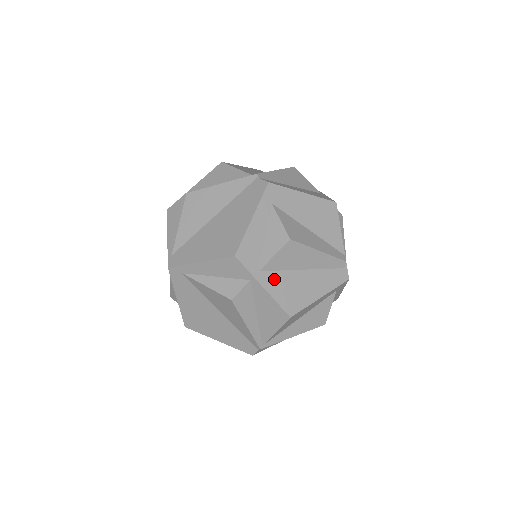
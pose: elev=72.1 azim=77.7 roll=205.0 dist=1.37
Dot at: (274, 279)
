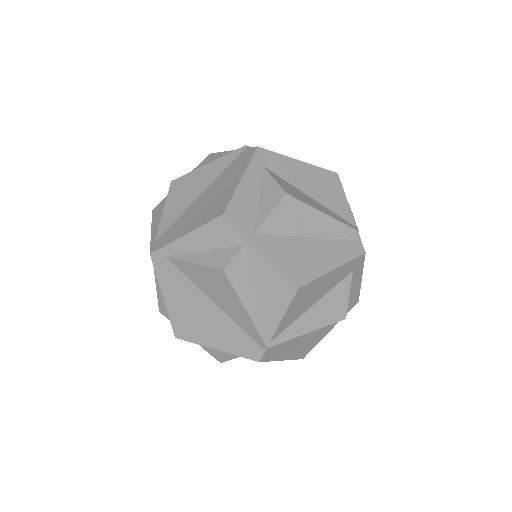
Dot at: (273, 243)
